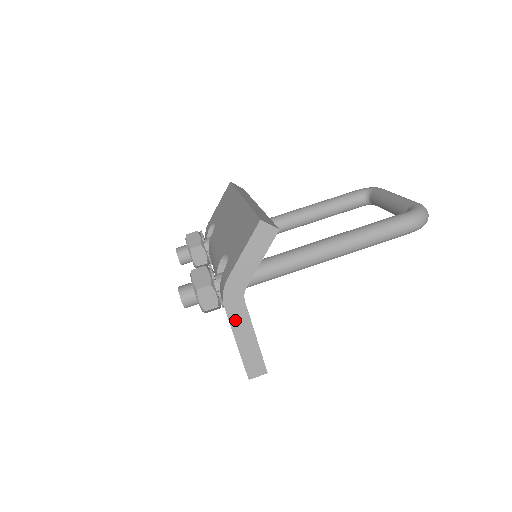
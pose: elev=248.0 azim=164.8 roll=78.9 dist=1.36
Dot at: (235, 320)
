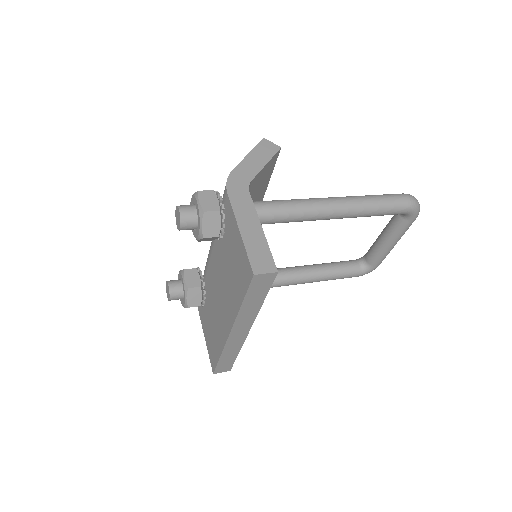
Dot at: (238, 207)
